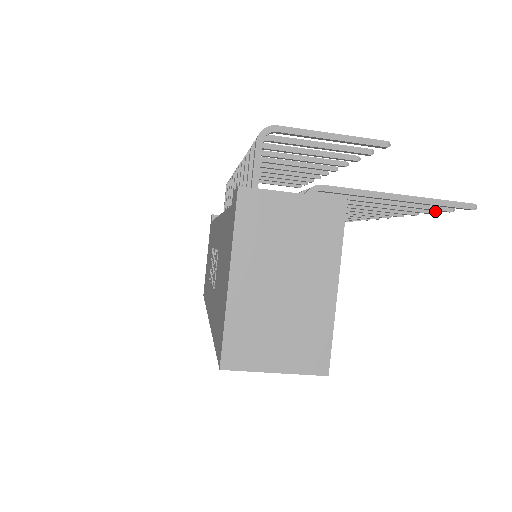
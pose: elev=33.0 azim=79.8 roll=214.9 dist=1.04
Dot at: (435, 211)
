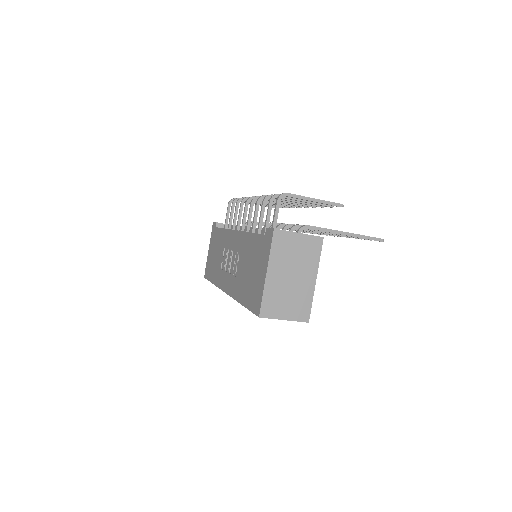
Dot at: occluded
